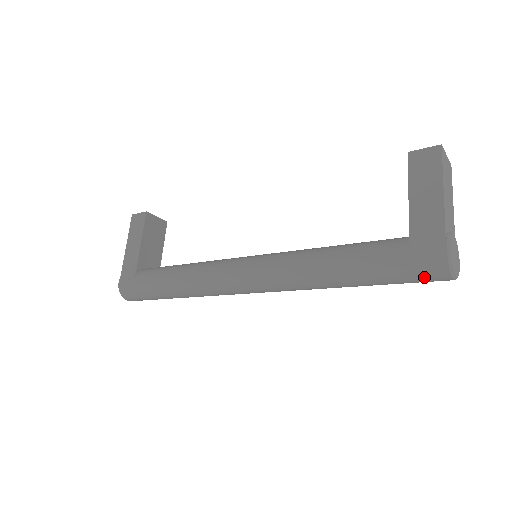
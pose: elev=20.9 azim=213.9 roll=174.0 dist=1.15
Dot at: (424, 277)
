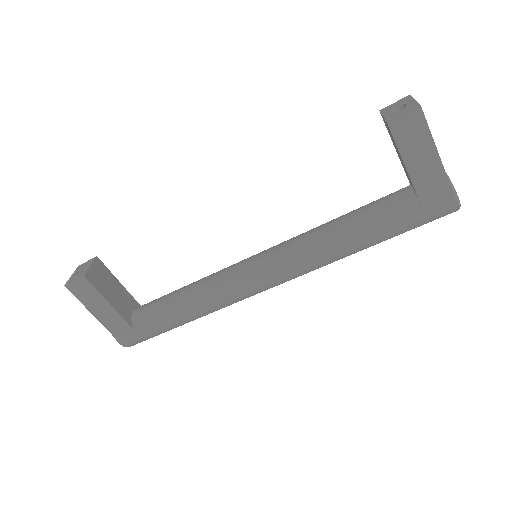
Dot at: occluded
